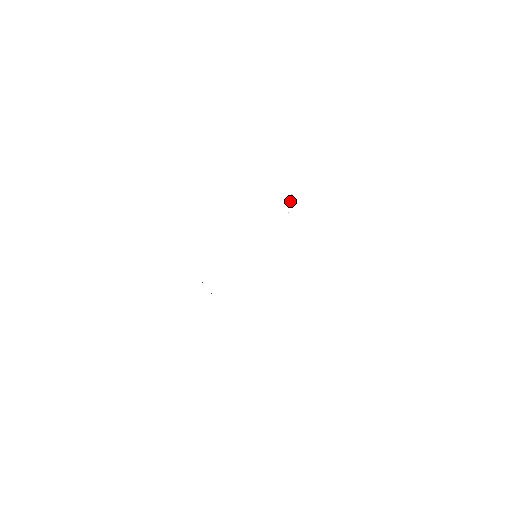
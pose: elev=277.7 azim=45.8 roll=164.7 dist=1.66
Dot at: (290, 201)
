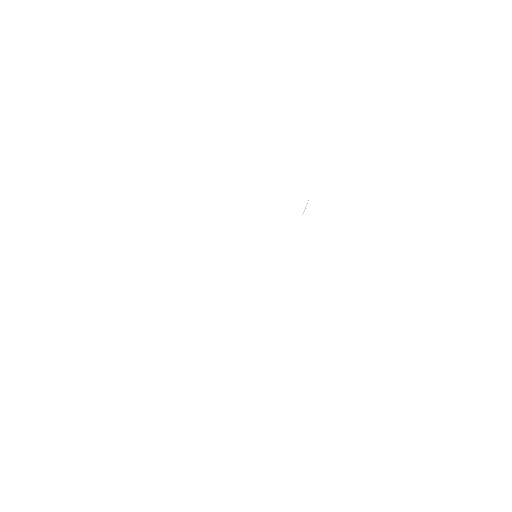
Dot at: (305, 207)
